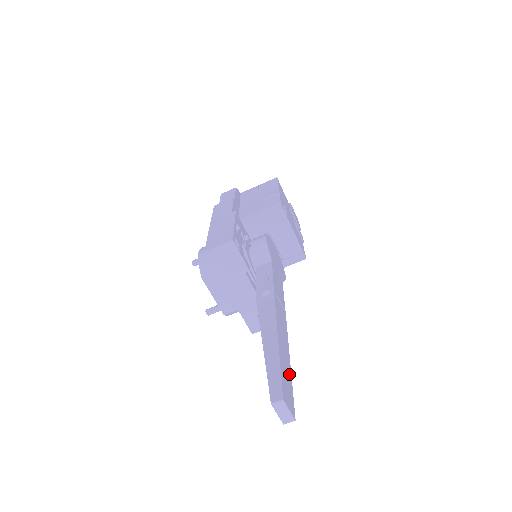
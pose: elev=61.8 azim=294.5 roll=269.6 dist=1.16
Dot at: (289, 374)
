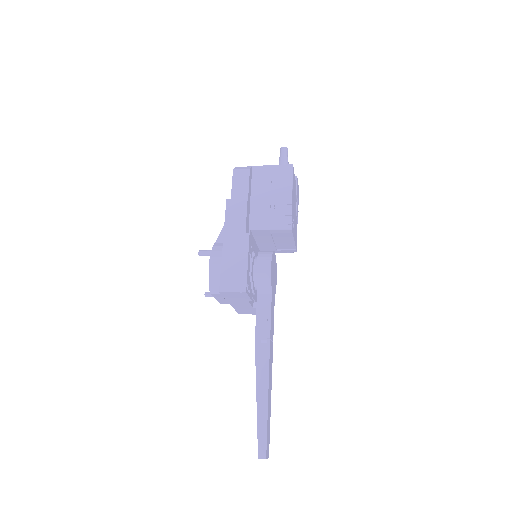
Dot at: occluded
